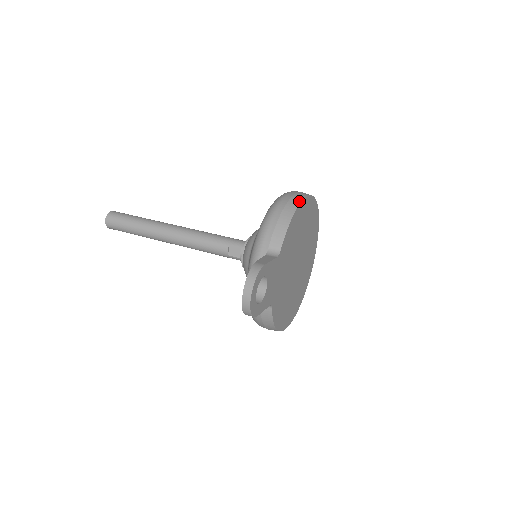
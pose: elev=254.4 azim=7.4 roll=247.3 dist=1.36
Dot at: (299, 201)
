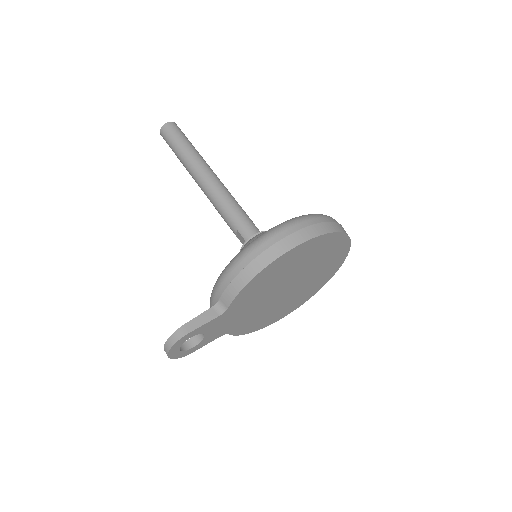
Dot at: (271, 259)
